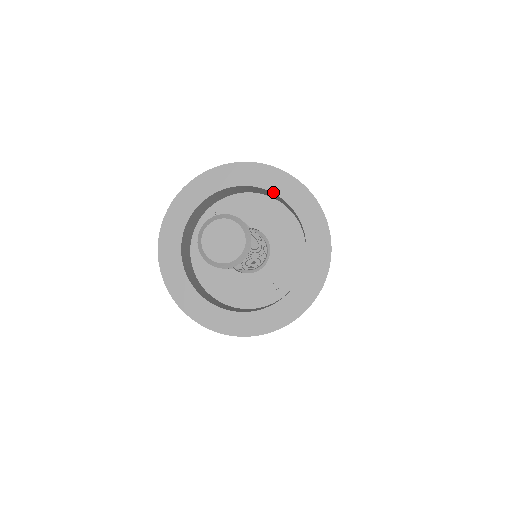
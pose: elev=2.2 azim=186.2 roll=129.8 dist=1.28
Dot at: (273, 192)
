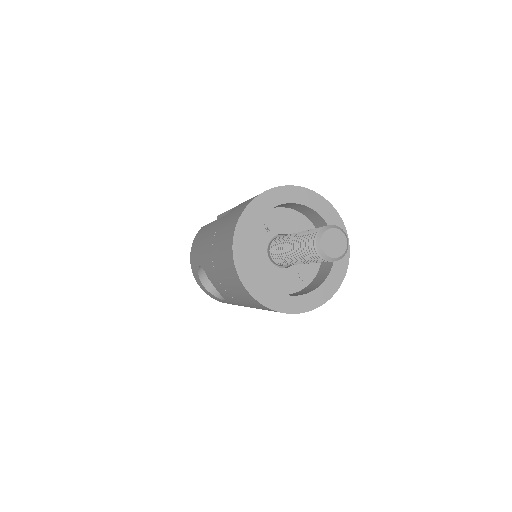
Dot at: (316, 211)
